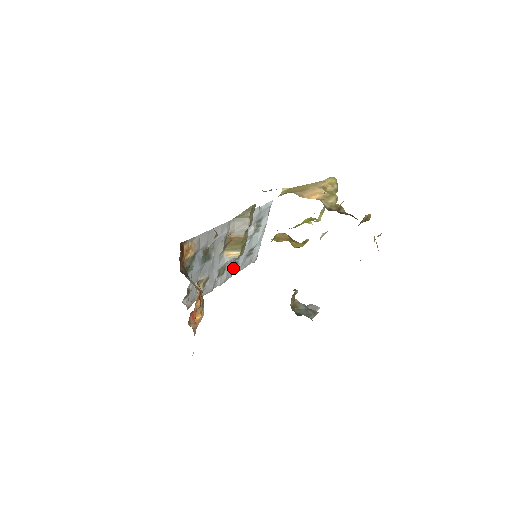
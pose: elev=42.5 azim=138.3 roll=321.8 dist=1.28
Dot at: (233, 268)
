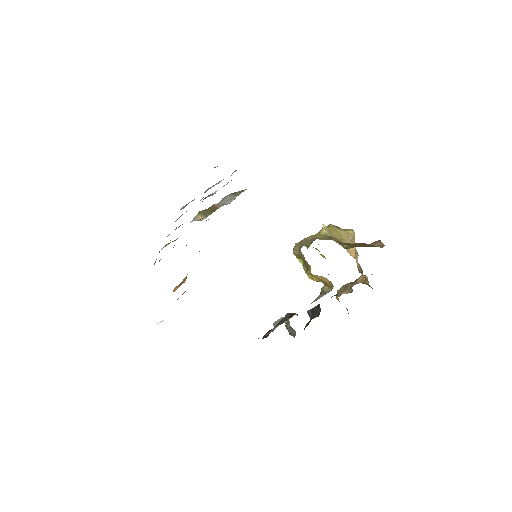
Dot at: occluded
